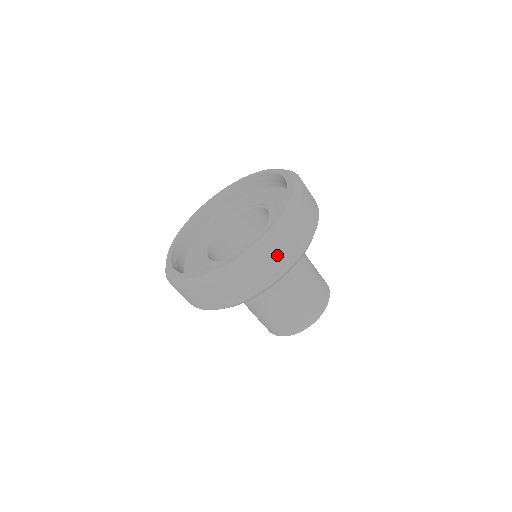
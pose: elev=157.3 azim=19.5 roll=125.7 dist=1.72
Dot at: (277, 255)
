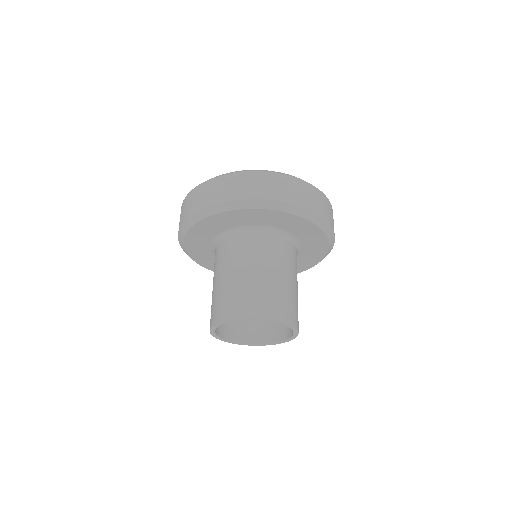
Dot at: (288, 186)
